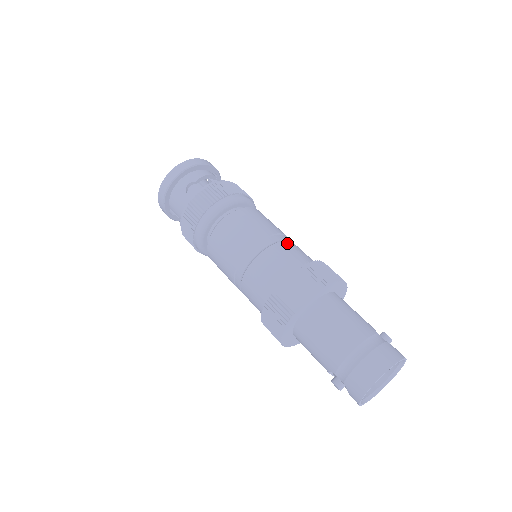
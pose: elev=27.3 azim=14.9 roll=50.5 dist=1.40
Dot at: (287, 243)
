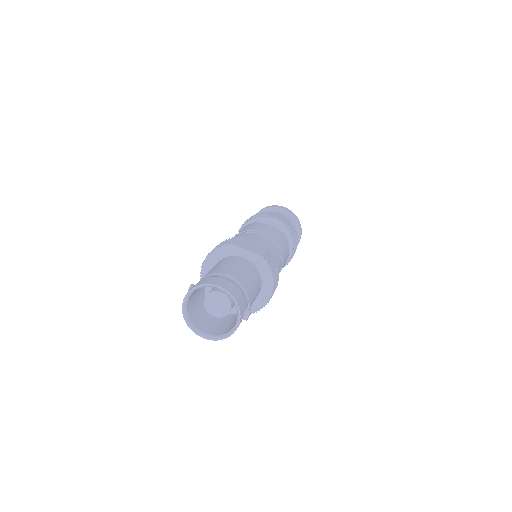
Dot at: (278, 254)
